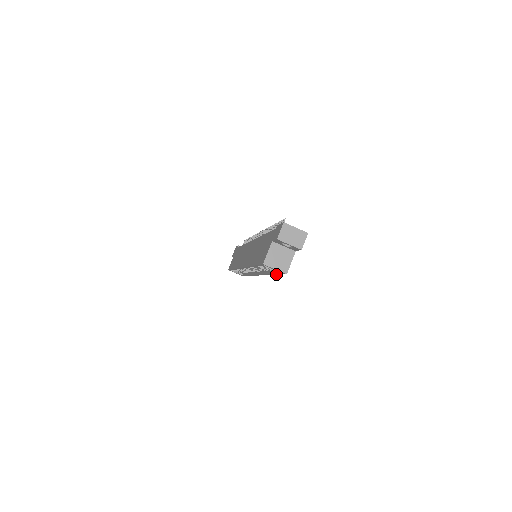
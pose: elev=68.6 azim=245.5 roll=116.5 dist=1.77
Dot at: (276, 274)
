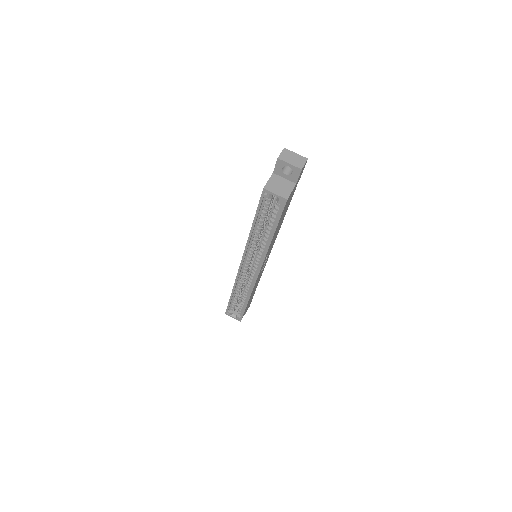
Dot at: (276, 225)
